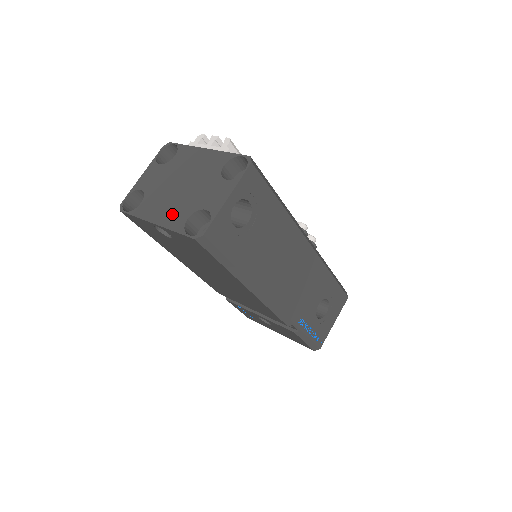
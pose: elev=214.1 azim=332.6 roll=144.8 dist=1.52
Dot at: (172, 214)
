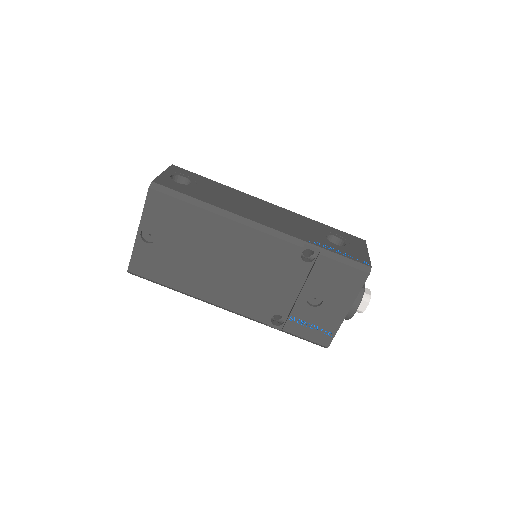
Dot at: occluded
